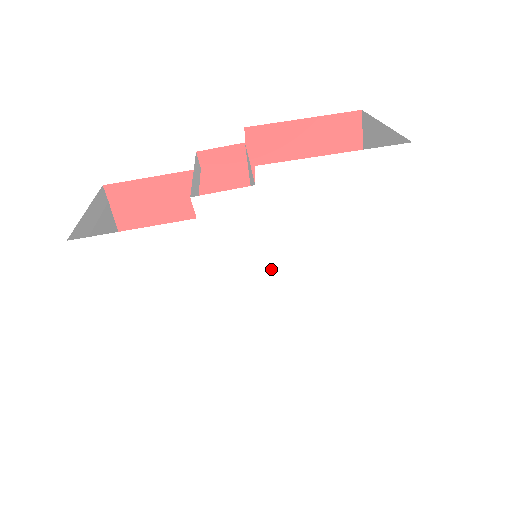
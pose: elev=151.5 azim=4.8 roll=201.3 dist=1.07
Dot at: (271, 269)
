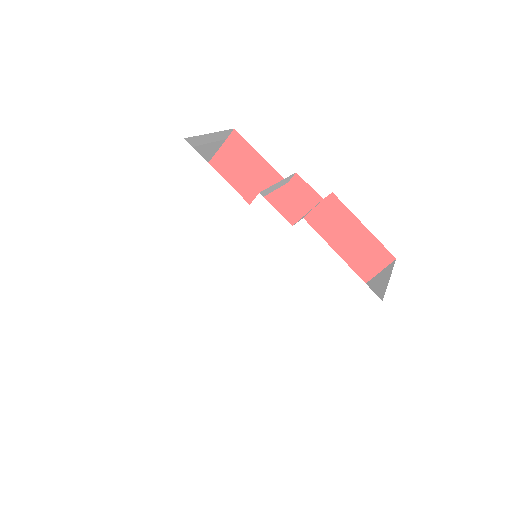
Dot at: (252, 270)
